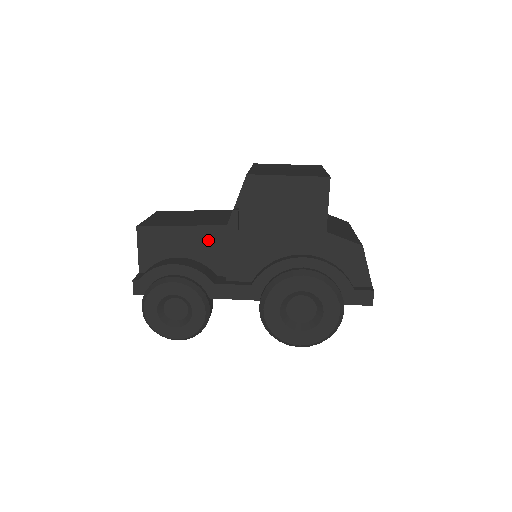
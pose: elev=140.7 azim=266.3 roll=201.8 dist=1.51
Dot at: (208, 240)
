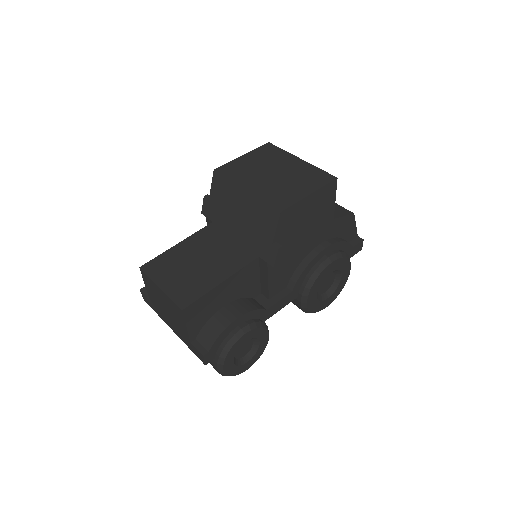
Dot at: (244, 278)
